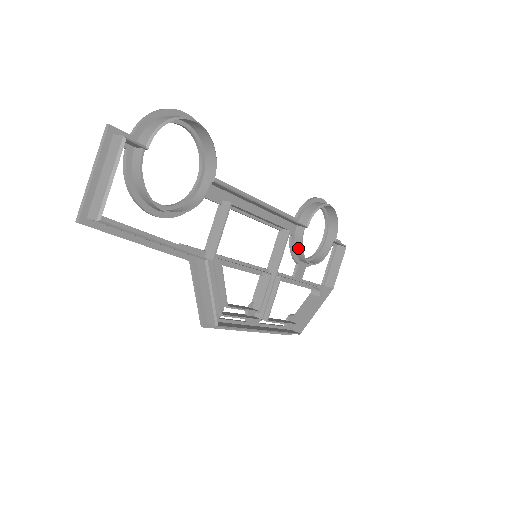
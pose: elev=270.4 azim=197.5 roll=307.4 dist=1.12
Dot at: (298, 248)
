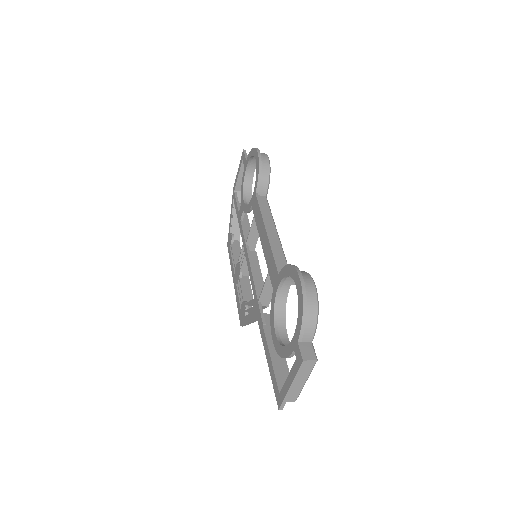
Dot at: occluded
